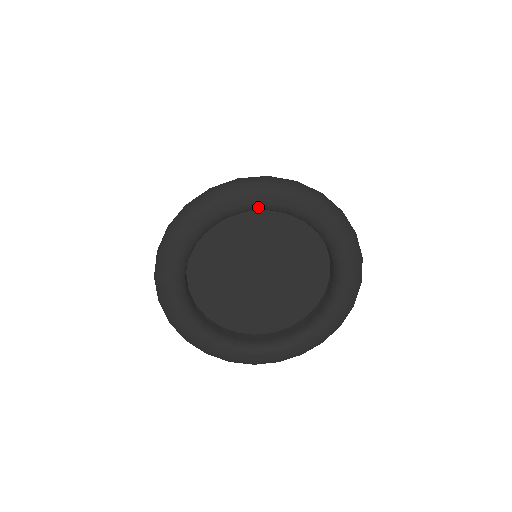
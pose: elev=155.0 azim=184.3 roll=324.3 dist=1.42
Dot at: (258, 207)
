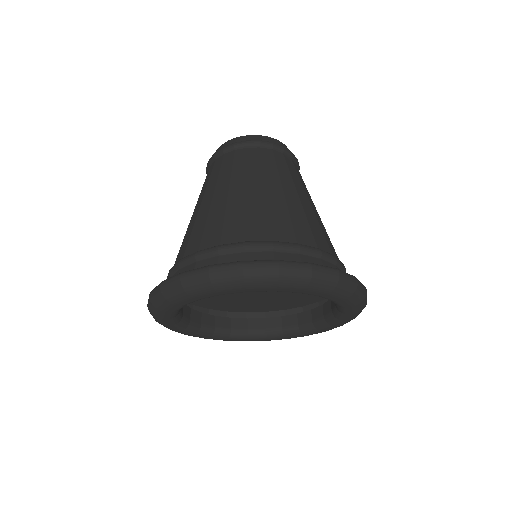
Dot at: (237, 292)
